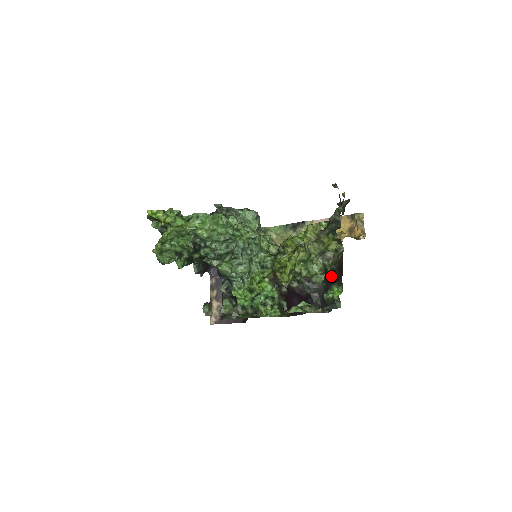
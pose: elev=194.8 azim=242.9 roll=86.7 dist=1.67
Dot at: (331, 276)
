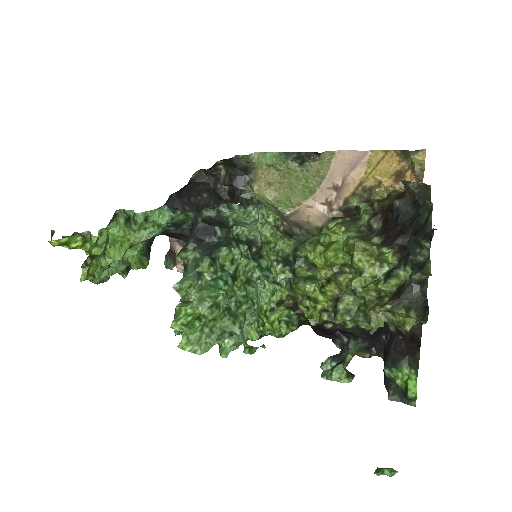
Dot at: (394, 336)
